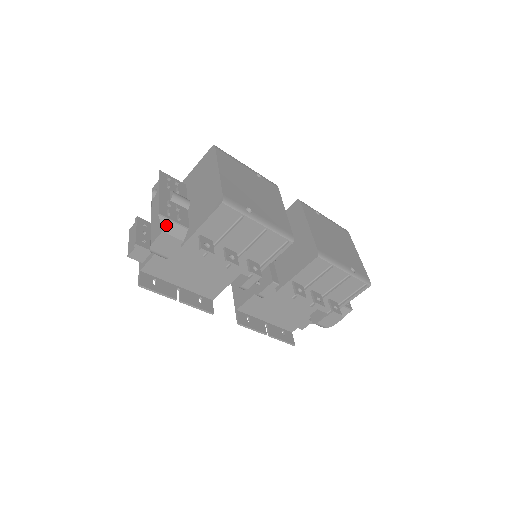
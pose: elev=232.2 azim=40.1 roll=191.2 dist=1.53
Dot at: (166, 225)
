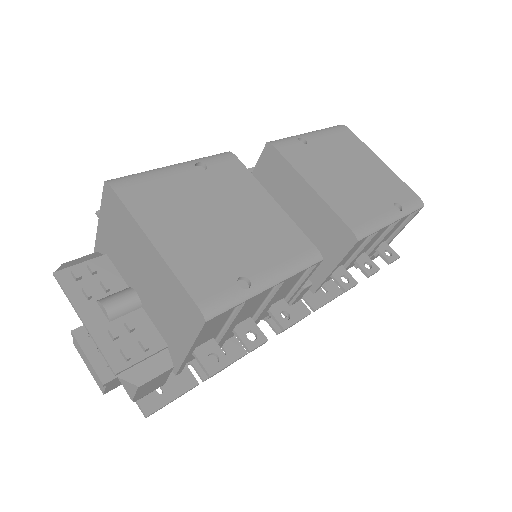
Dot at: (136, 375)
